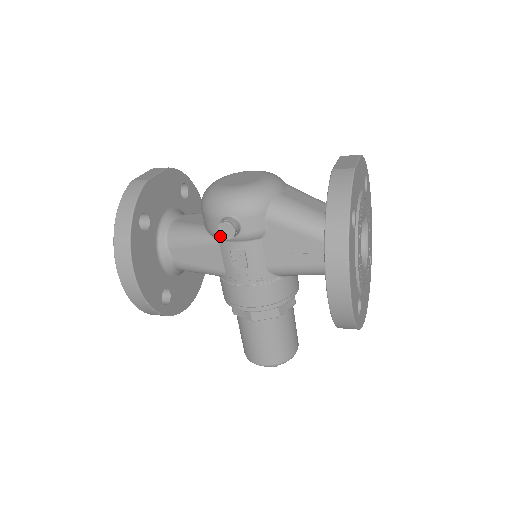
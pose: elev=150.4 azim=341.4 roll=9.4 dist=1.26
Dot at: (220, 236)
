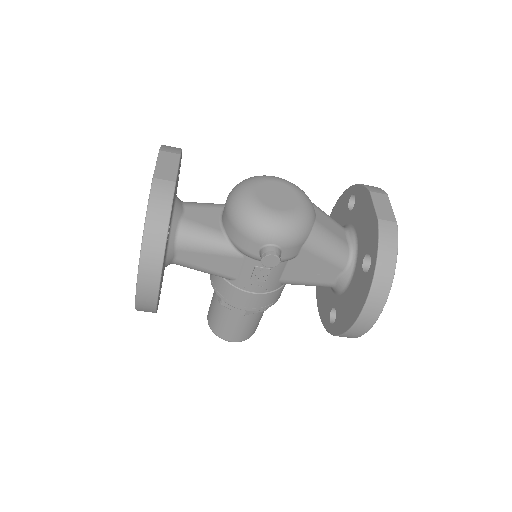
Dot at: (252, 256)
